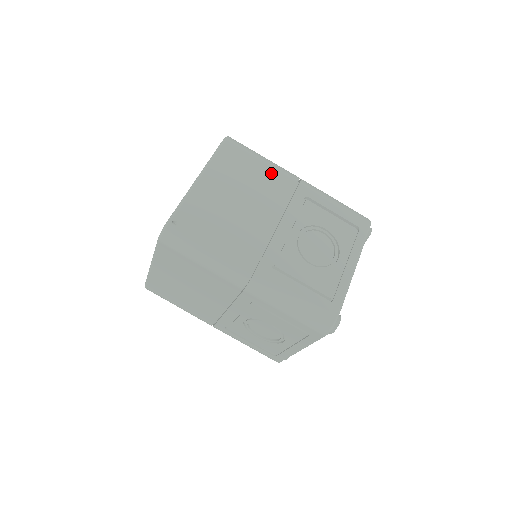
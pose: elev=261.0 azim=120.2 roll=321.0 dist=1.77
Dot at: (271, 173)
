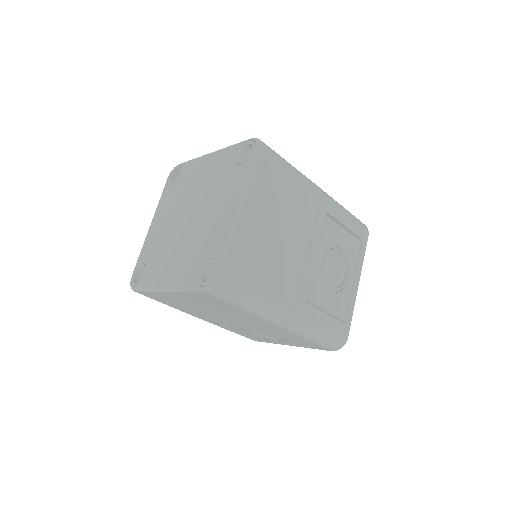
Dot at: (301, 189)
